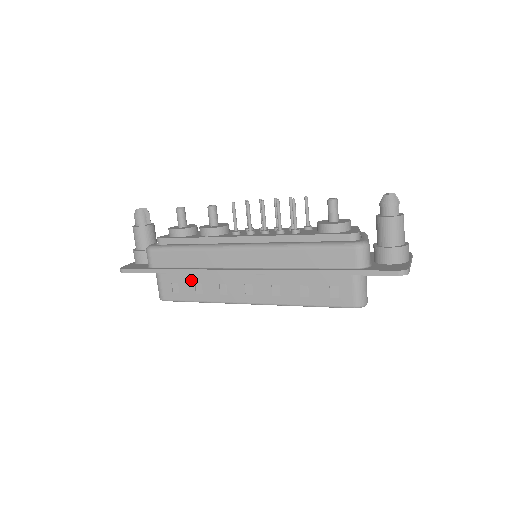
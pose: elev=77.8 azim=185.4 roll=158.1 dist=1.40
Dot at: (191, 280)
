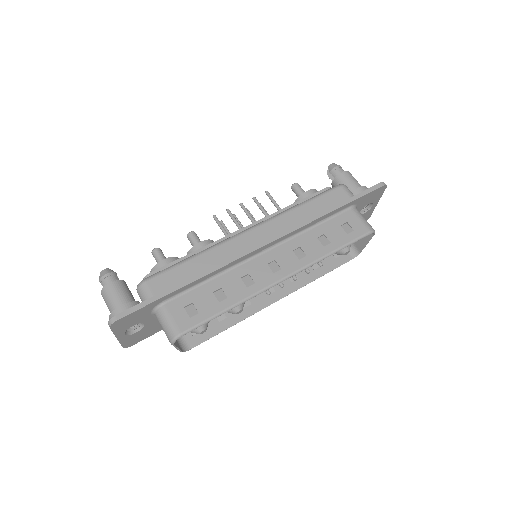
Dot at: (207, 291)
